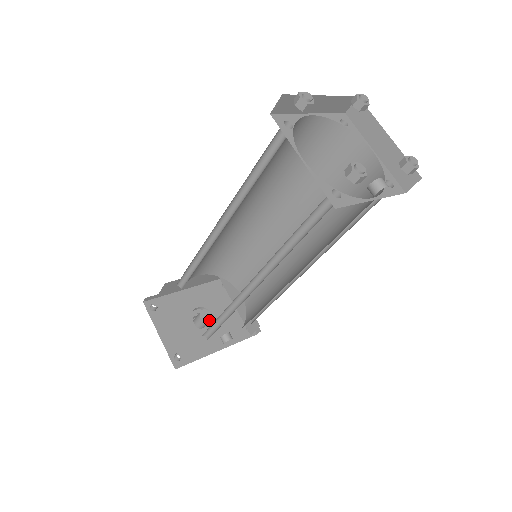
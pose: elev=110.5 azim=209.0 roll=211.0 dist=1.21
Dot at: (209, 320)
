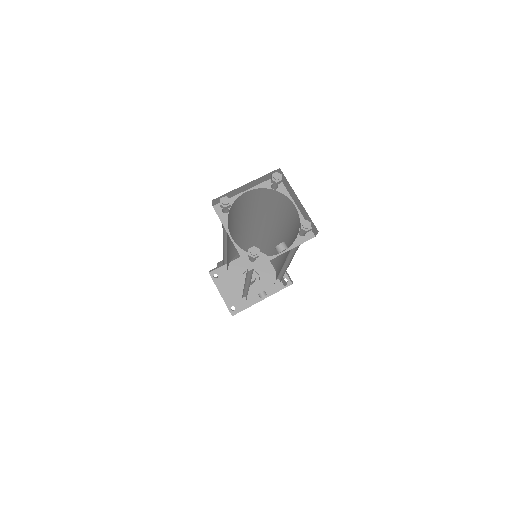
Dot at: (253, 280)
